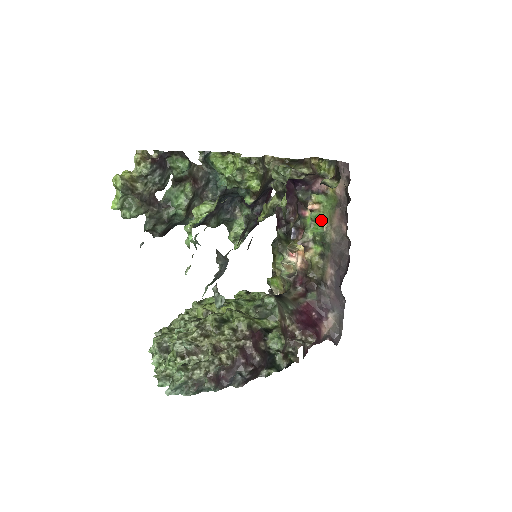
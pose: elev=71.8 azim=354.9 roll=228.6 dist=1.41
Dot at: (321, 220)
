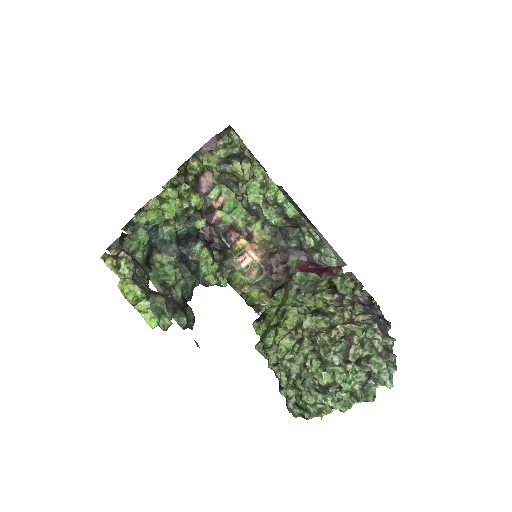
Dot at: (236, 203)
